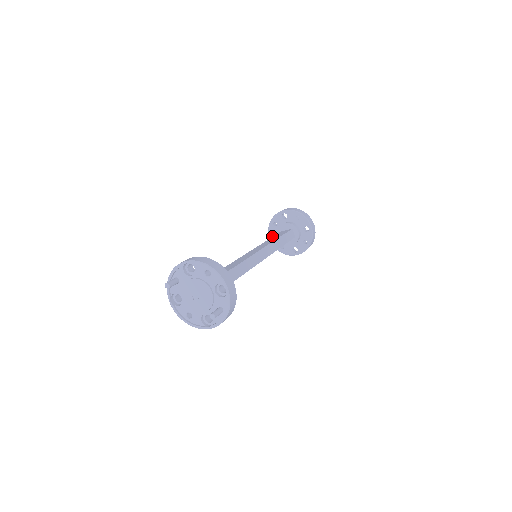
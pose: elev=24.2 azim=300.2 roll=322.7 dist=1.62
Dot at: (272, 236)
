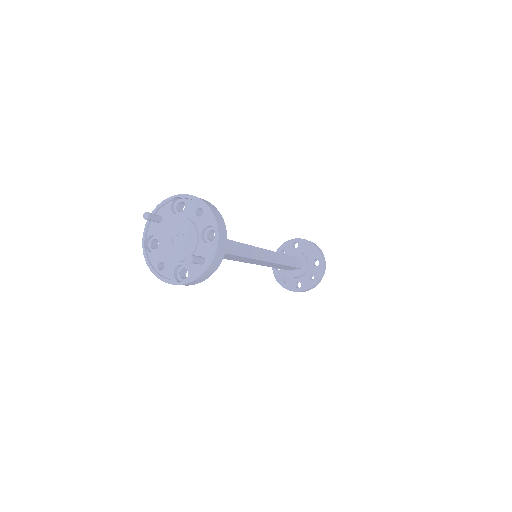
Dot at: occluded
